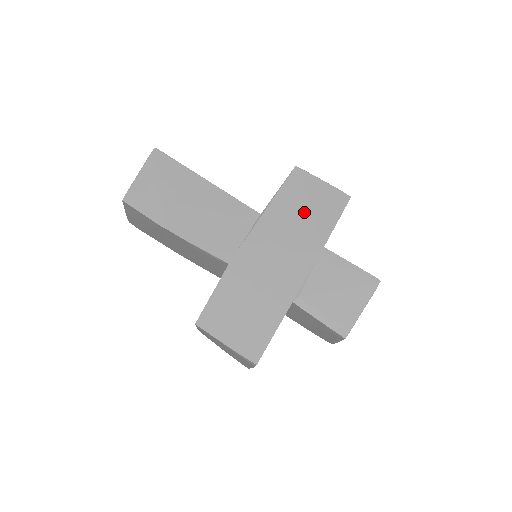
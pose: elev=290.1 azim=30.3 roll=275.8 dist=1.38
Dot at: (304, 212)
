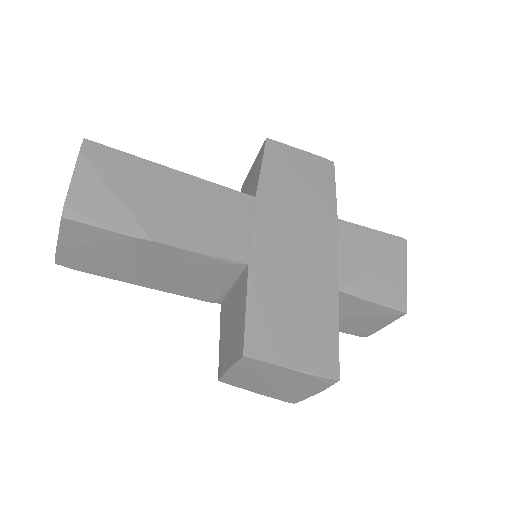
Dot at: (300, 185)
